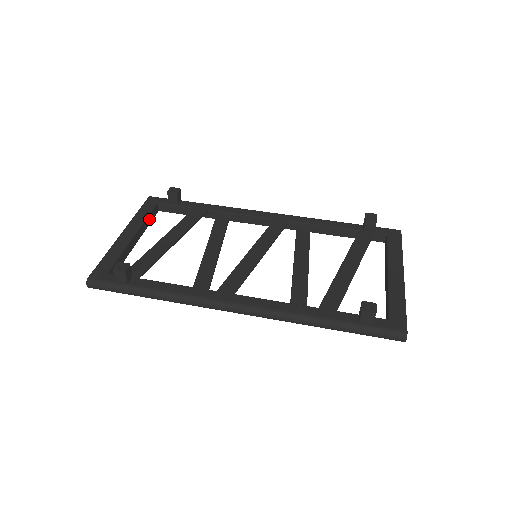
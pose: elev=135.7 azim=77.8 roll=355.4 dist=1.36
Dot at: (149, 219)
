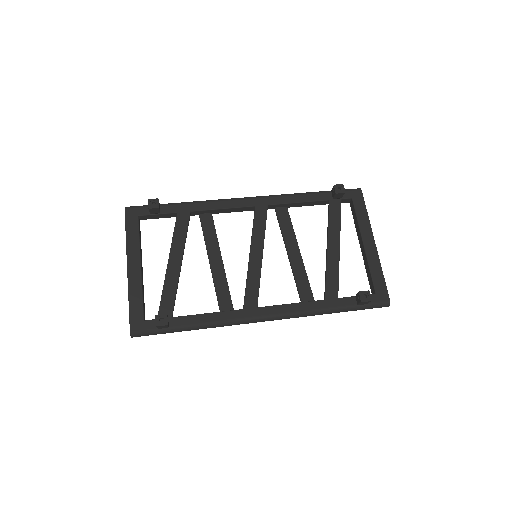
Dot at: (140, 238)
